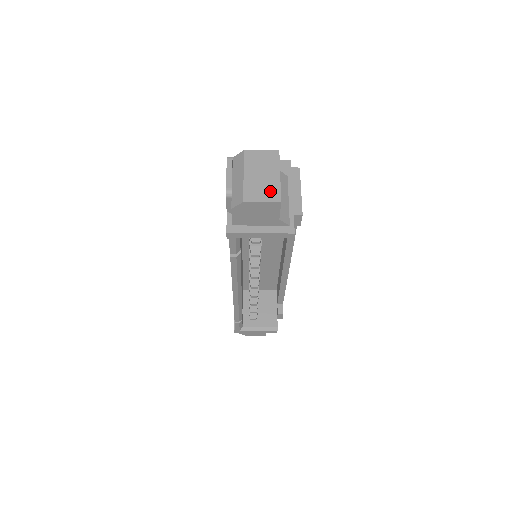
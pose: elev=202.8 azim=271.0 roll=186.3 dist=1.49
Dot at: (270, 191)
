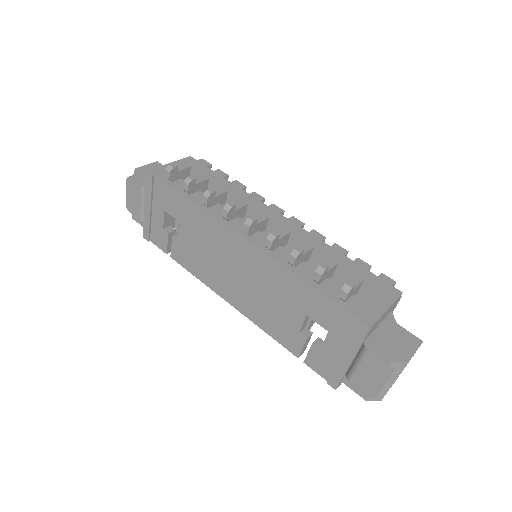
Dot at: occluded
